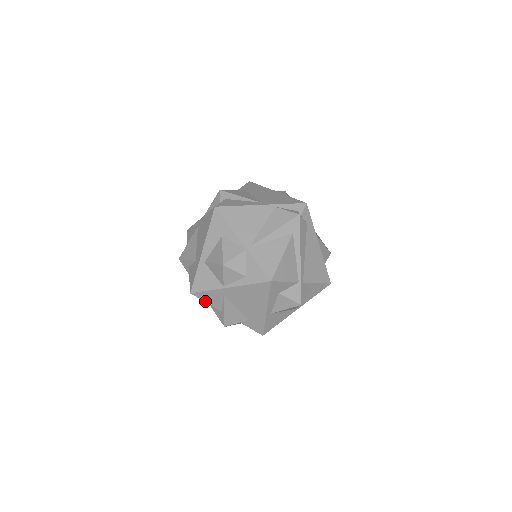
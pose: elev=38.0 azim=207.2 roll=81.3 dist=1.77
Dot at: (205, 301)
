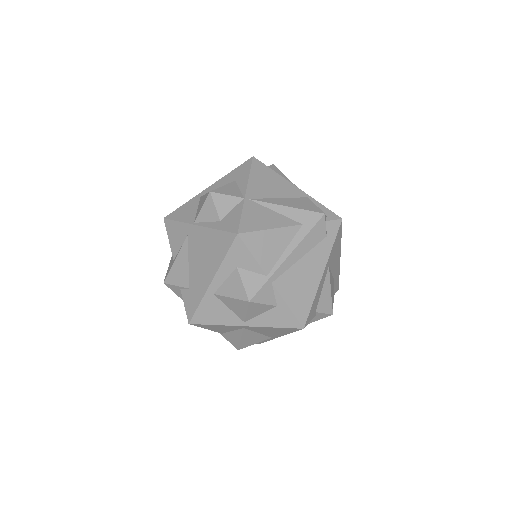
Dot at: (169, 237)
